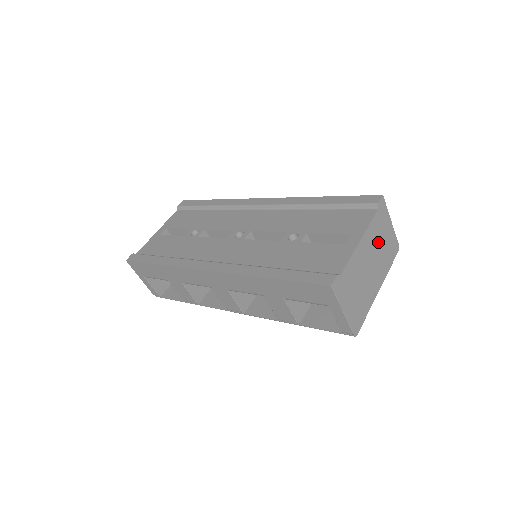
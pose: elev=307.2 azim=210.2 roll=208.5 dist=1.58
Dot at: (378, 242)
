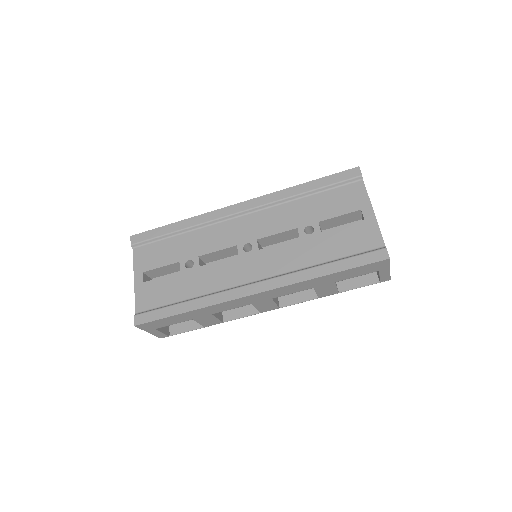
Dot at: occluded
